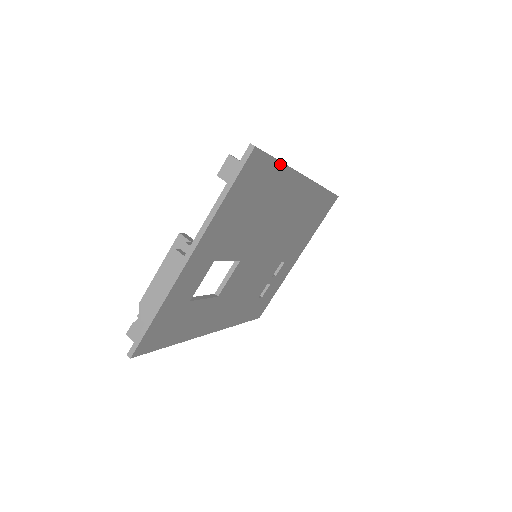
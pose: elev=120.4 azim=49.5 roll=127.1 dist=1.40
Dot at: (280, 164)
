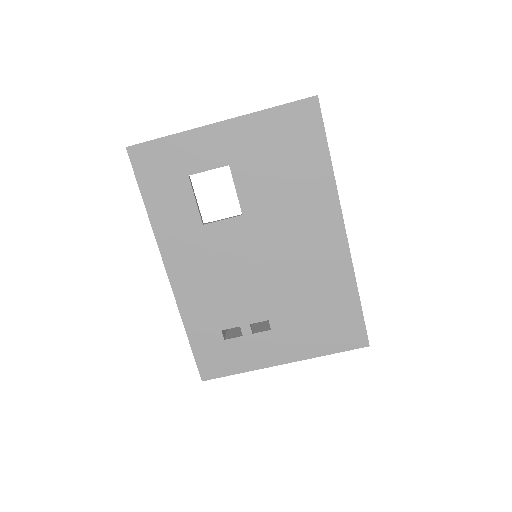
Dot at: (328, 154)
